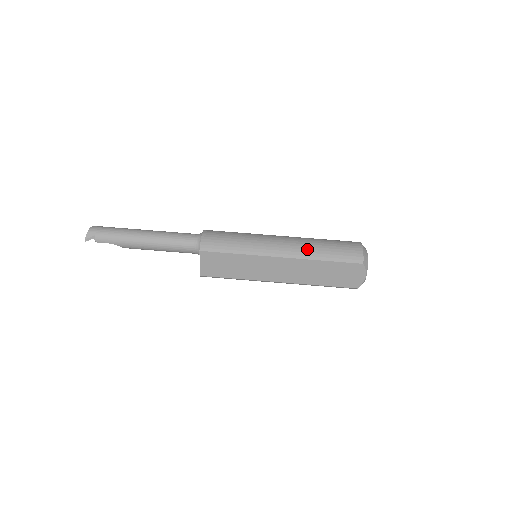
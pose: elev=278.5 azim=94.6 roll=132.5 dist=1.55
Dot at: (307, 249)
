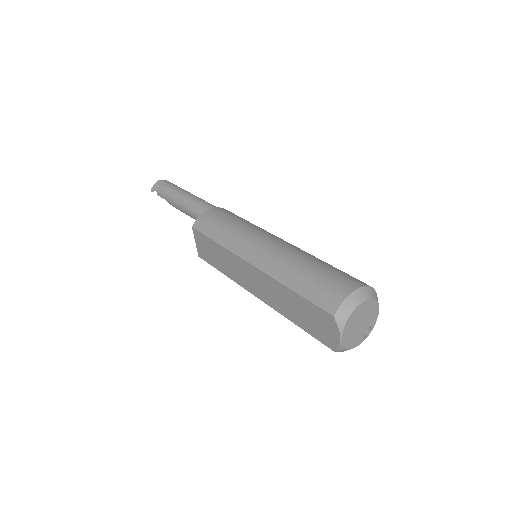
Dot at: (281, 265)
